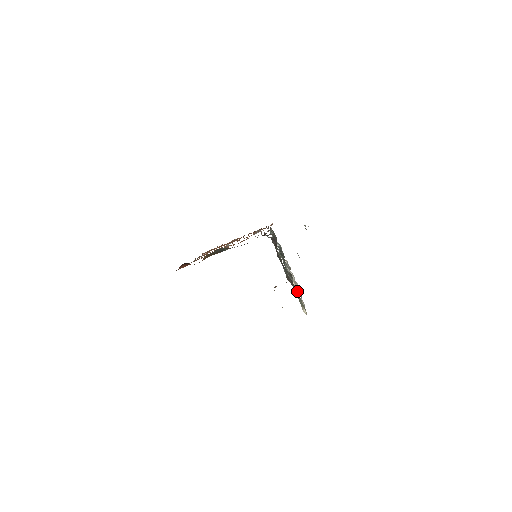
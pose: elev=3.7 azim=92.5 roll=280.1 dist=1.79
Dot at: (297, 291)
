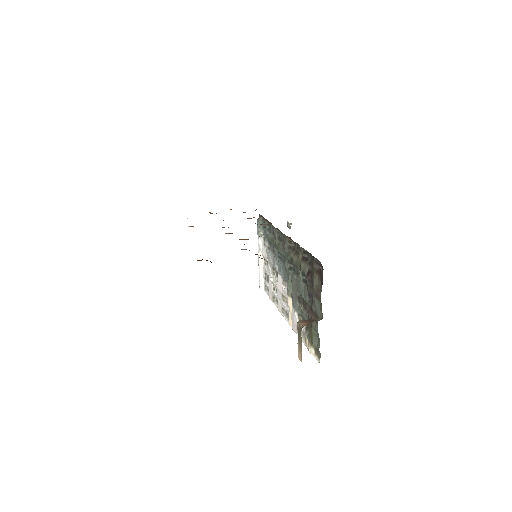
Dot at: (298, 318)
